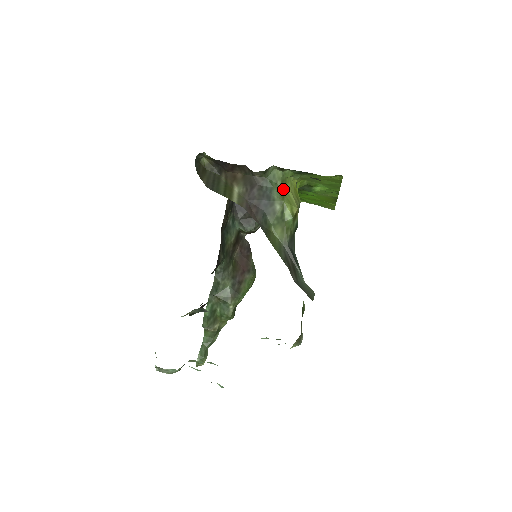
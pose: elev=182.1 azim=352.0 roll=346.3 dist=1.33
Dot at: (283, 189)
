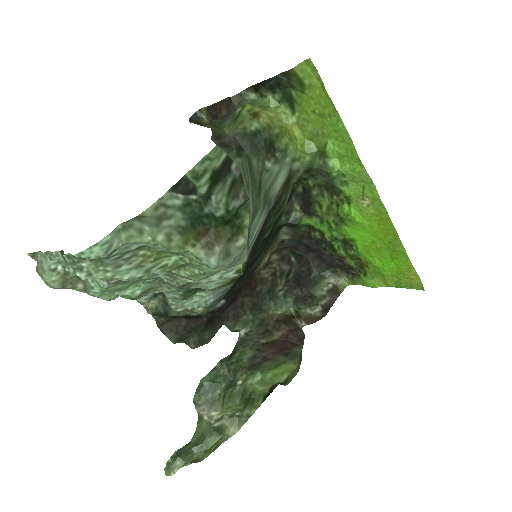
Dot at: occluded
